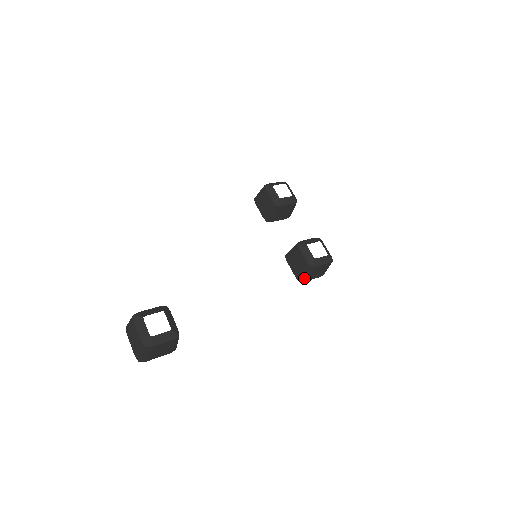
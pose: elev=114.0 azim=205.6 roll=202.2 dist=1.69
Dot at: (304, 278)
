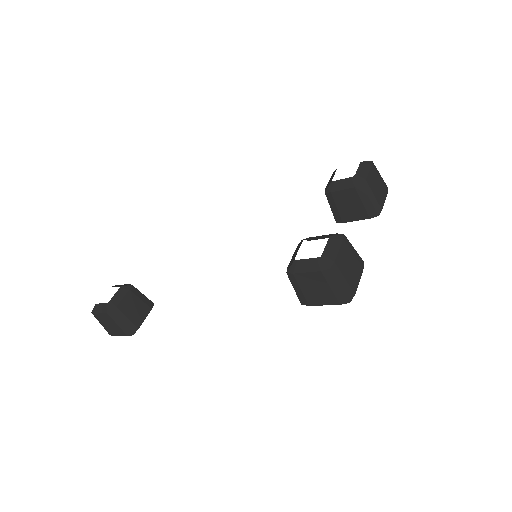
Dot at: (301, 297)
